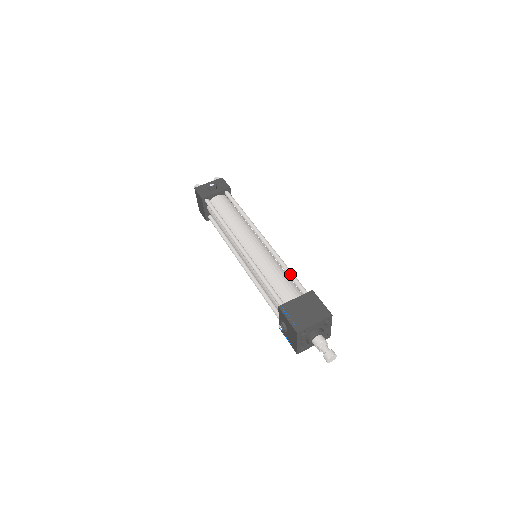
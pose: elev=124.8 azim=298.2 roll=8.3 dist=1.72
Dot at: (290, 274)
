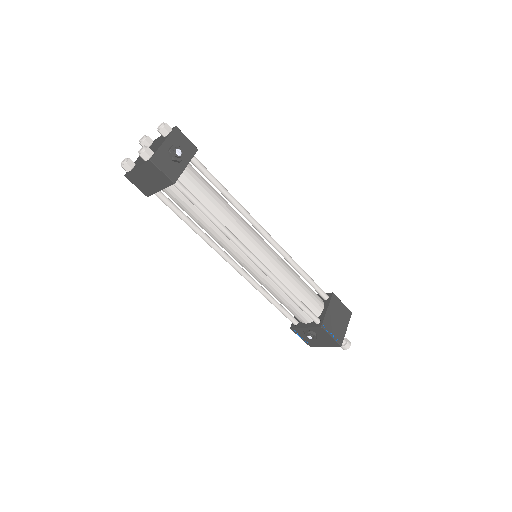
Dot at: (310, 279)
